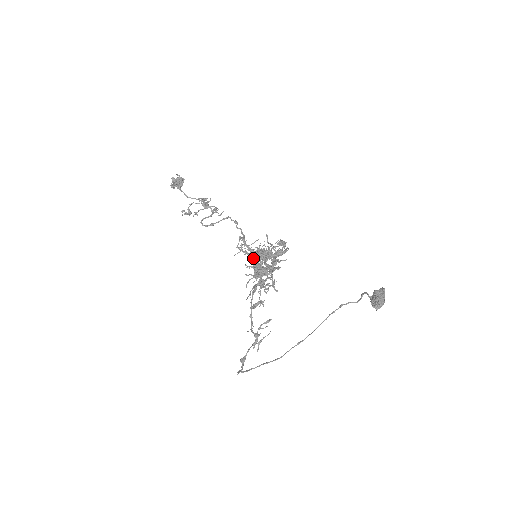
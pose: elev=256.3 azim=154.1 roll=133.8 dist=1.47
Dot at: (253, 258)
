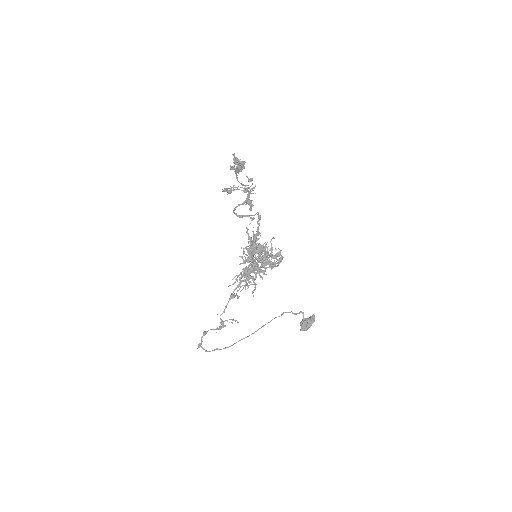
Dot at: occluded
